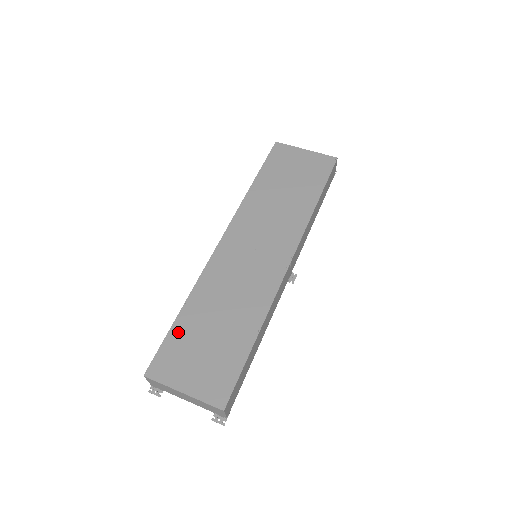
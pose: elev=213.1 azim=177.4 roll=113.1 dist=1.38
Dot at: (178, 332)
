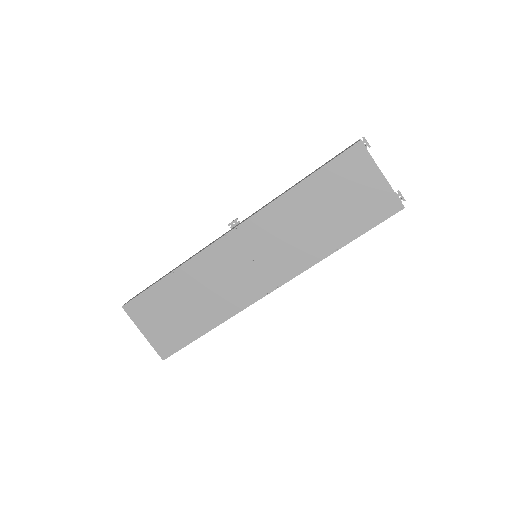
Dot at: (157, 291)
